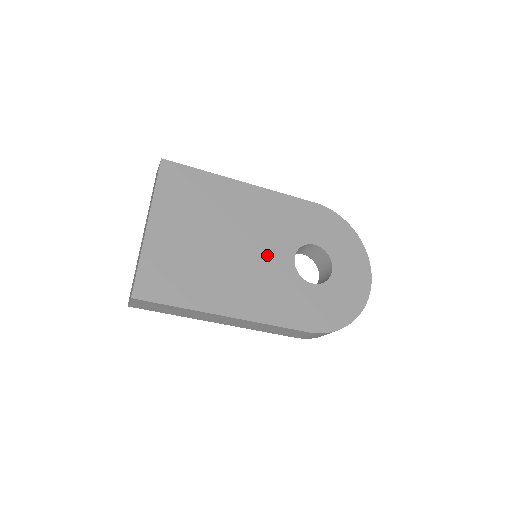
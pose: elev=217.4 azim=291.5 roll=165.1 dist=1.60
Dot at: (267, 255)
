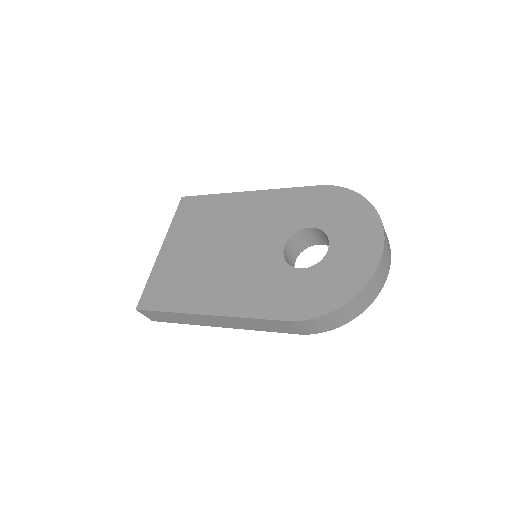
Dot at: (255, 251)
